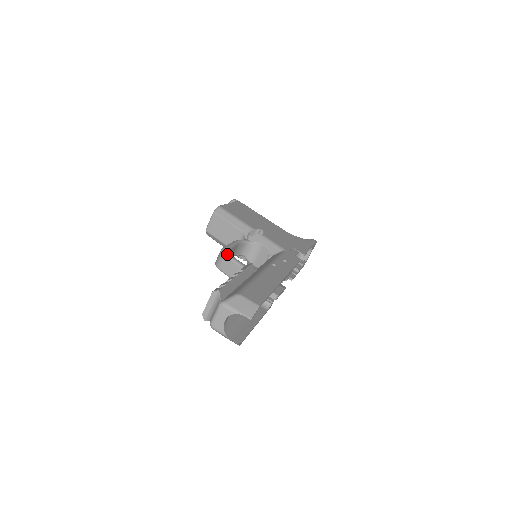
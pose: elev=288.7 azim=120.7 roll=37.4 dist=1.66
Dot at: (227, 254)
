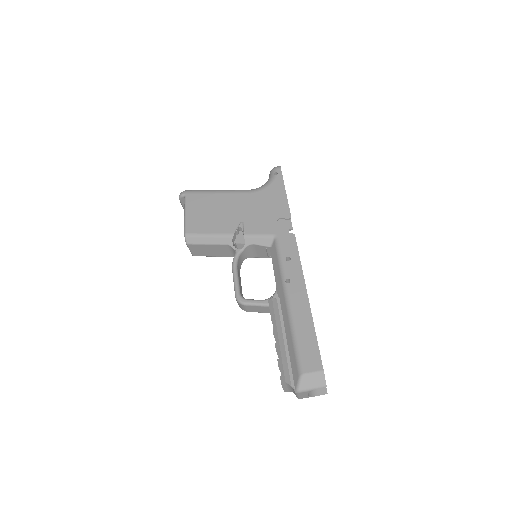
Dot at: (245, 303)
